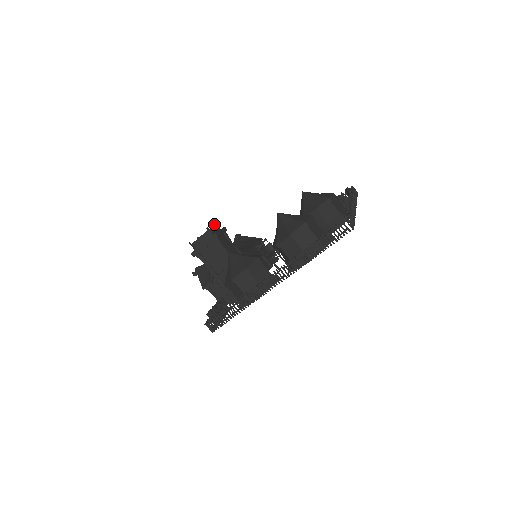
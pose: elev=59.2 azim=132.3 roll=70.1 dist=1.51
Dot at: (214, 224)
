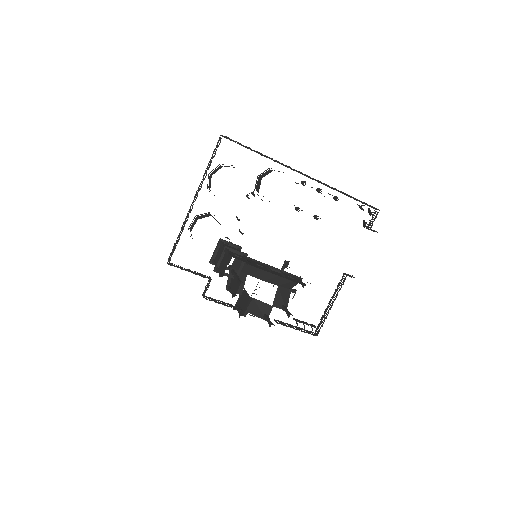
Dot at: occluded
